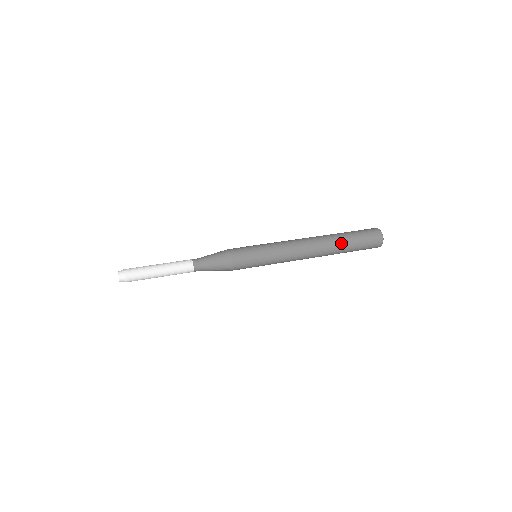
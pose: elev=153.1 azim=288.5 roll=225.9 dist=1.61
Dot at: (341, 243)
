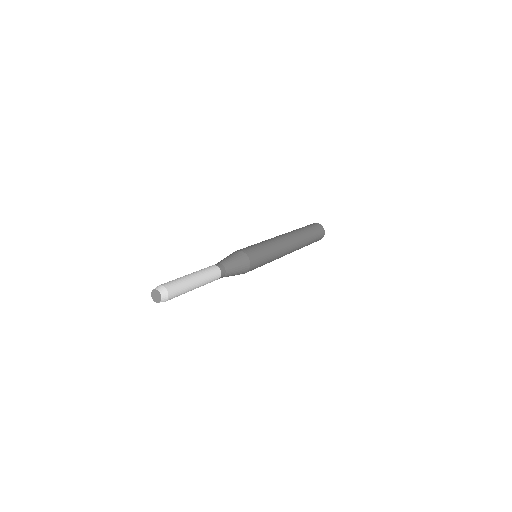
Dot at: (306, 235)
